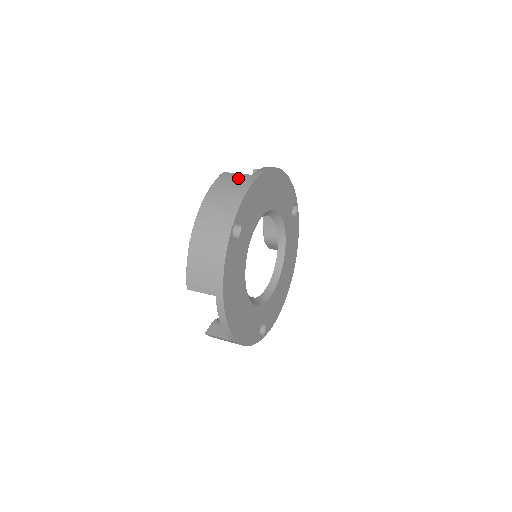
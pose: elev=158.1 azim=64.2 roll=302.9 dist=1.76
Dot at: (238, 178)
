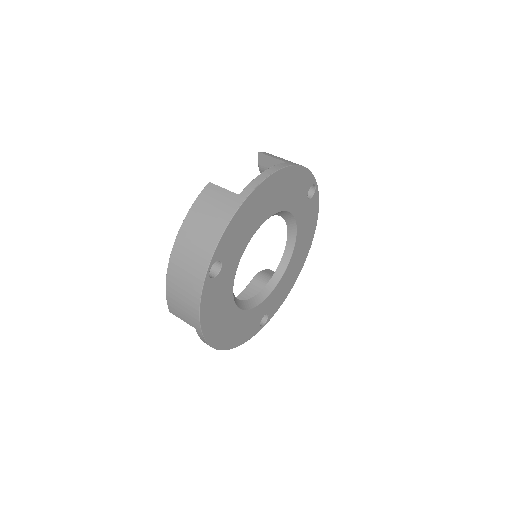
Dot at: (222, 199)
